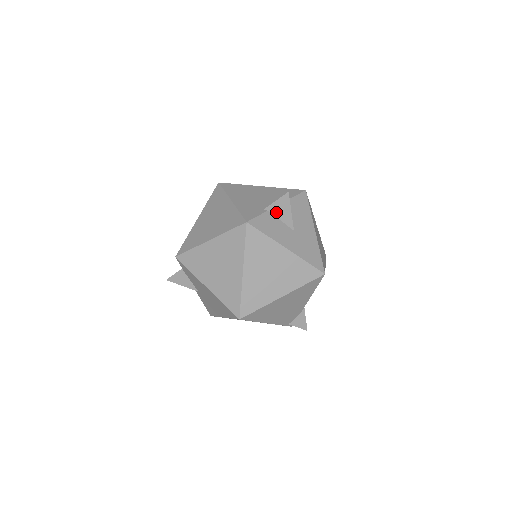
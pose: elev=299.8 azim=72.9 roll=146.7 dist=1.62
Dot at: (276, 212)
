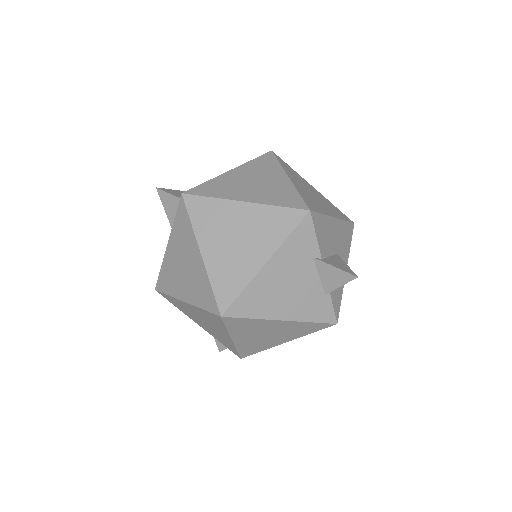
Dot at: occluded
